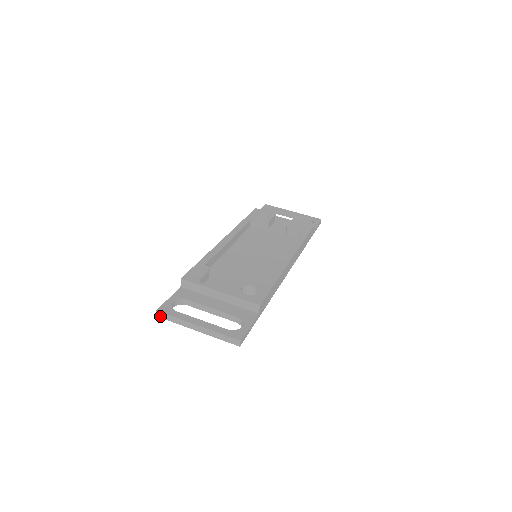
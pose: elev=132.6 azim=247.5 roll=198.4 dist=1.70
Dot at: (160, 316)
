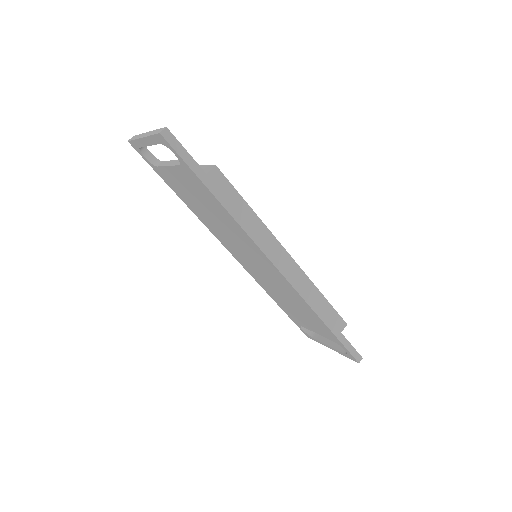
Dot at: (130, 140)
